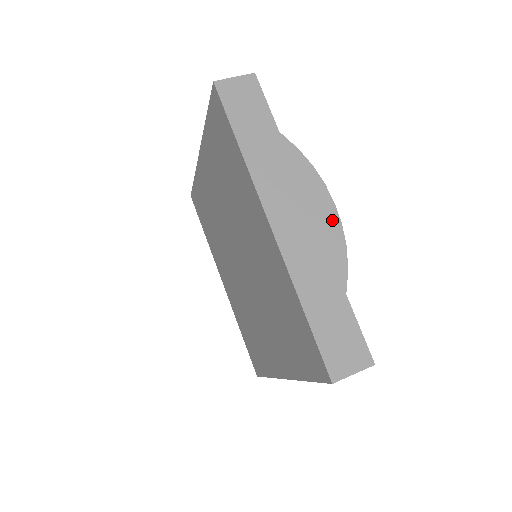
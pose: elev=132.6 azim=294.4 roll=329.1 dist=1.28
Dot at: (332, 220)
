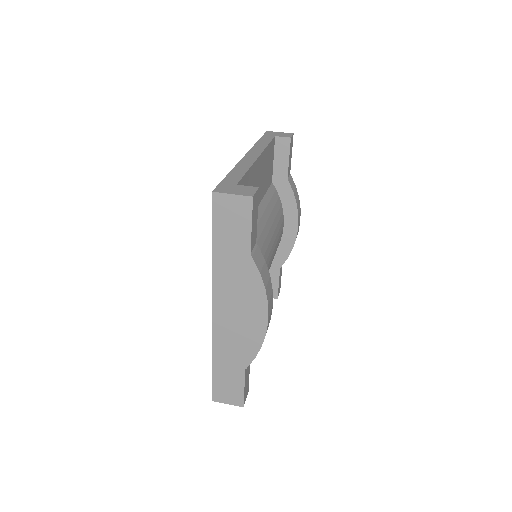
Dot at: (260, 328)
